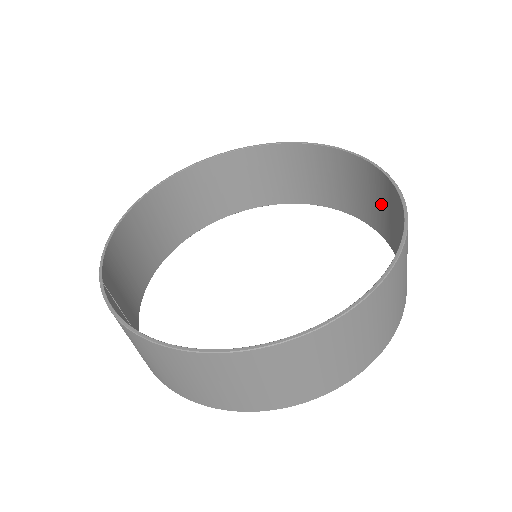
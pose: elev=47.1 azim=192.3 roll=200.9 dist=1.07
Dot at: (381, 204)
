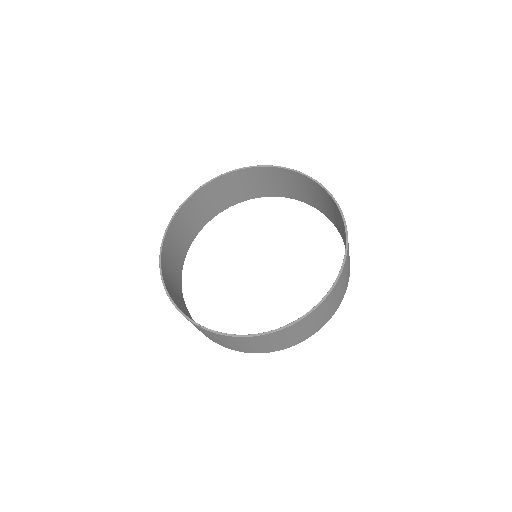
Dot at: (299, 187)
